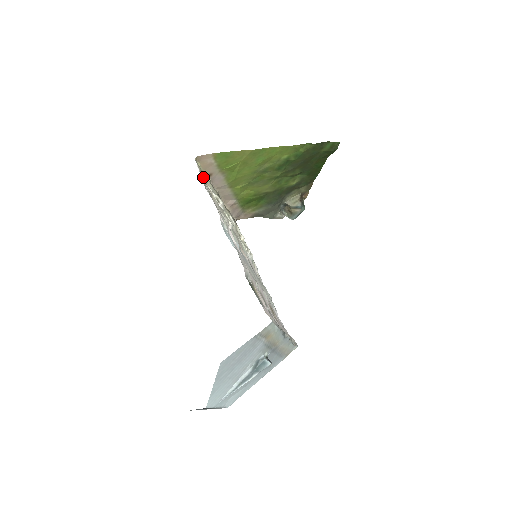
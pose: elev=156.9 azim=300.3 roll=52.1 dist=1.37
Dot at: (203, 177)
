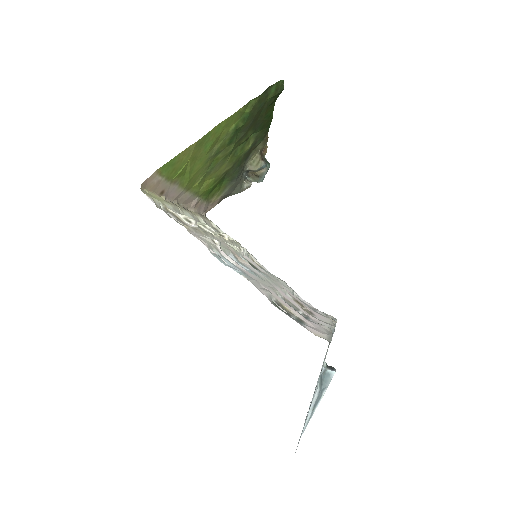
Dot at: (159, 203)
